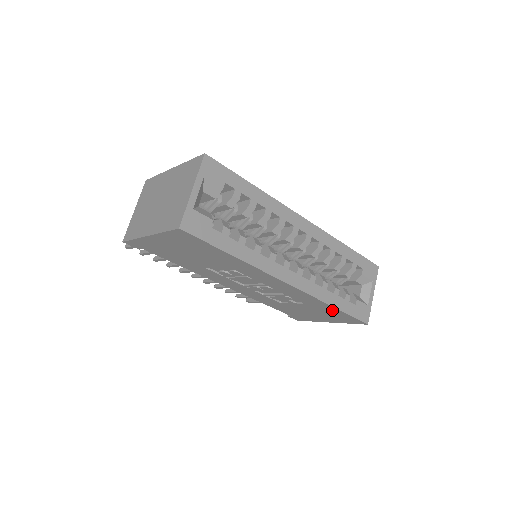
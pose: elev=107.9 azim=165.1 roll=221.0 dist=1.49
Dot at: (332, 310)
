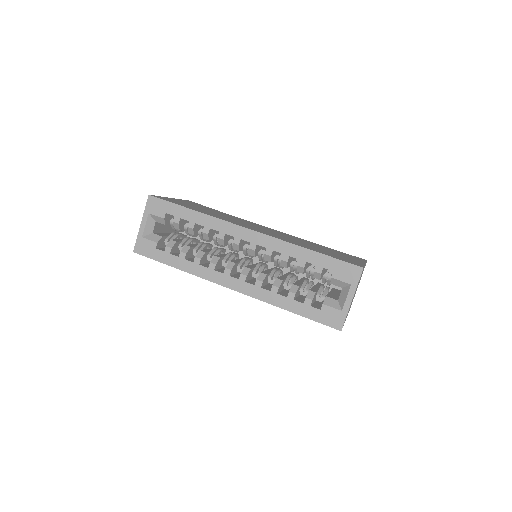
Dot at: occluded
